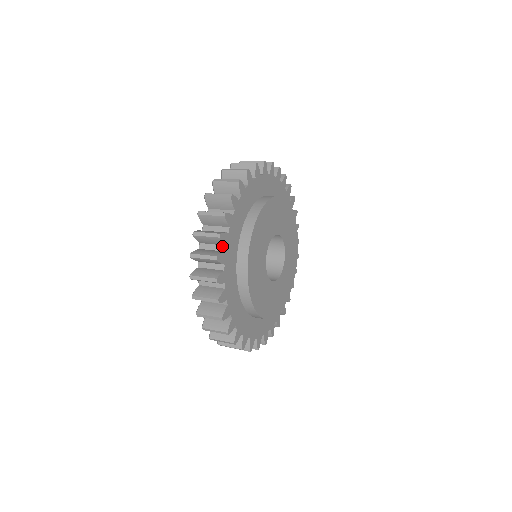
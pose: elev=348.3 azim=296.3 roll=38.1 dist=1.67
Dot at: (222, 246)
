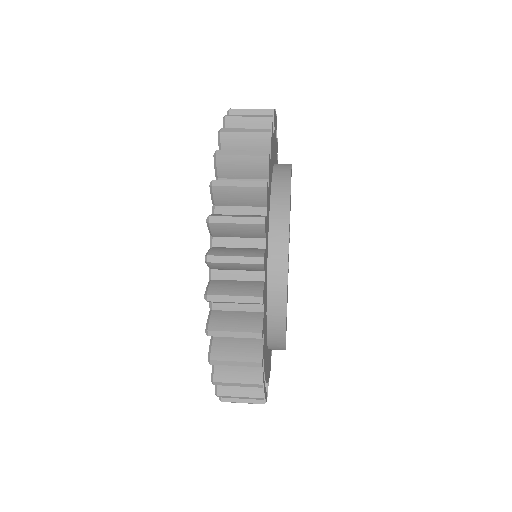
Dot at: occluded
